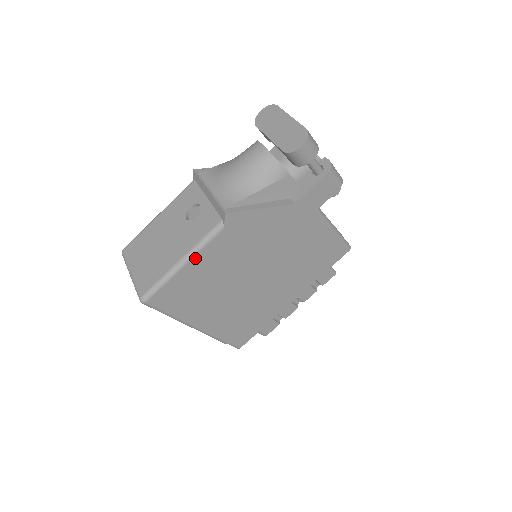
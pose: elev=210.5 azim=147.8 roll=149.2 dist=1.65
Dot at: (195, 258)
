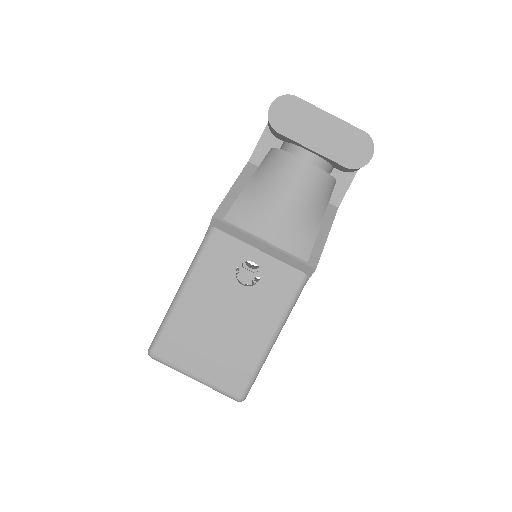
Dot at: occluded
